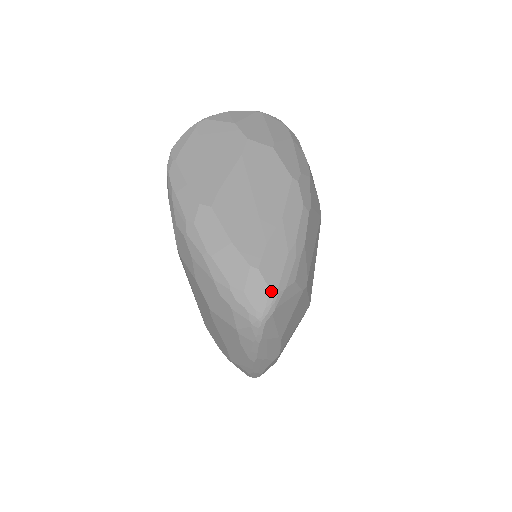
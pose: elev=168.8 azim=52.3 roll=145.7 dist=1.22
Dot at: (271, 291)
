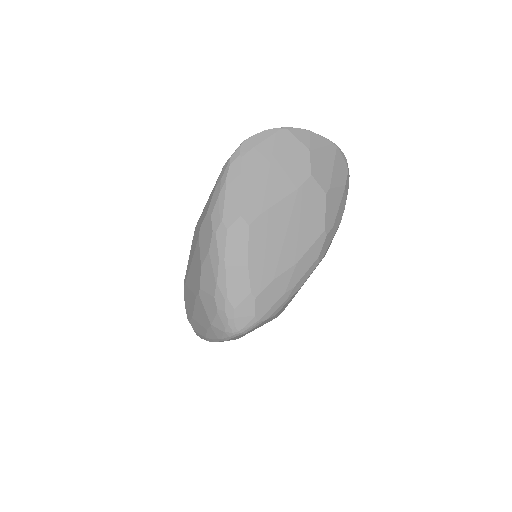
Dot at: (255, 319)
